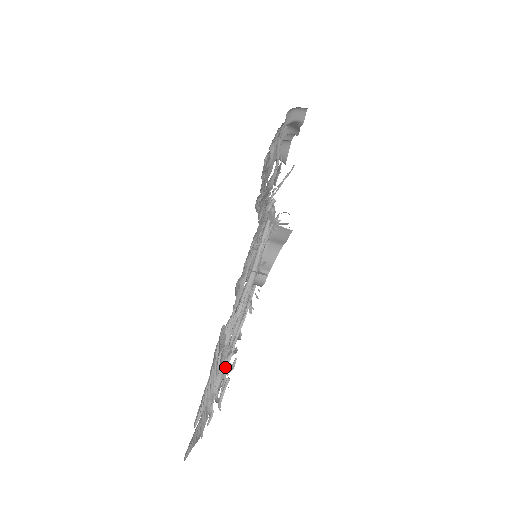
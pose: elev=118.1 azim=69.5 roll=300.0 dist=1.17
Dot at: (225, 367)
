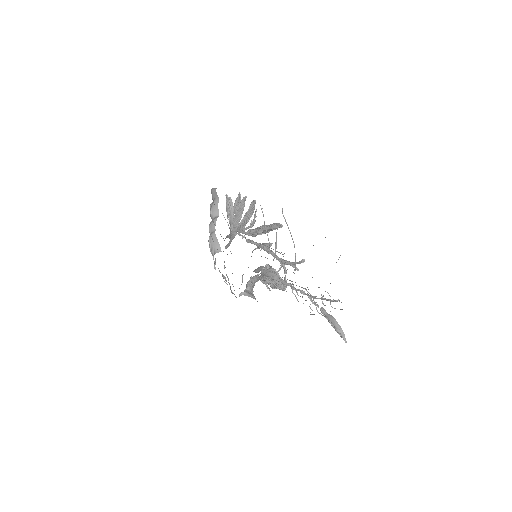
Dot at: occluded
